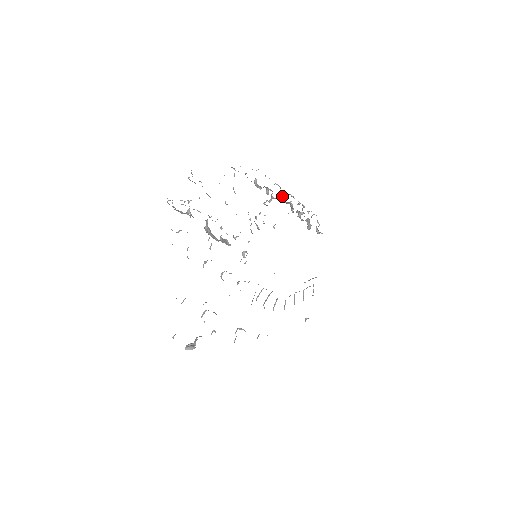
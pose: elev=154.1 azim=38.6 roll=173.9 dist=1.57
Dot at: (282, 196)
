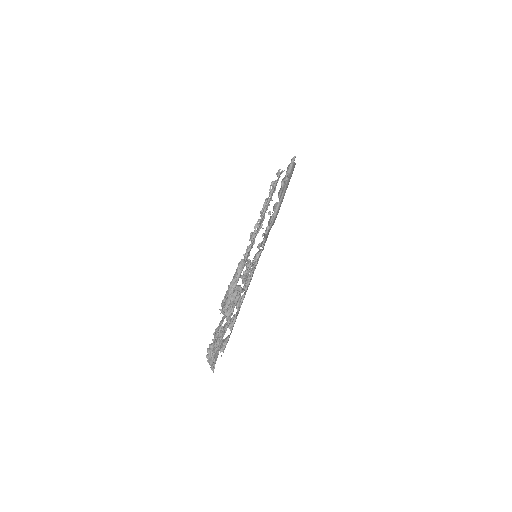
Dot at: occluded
